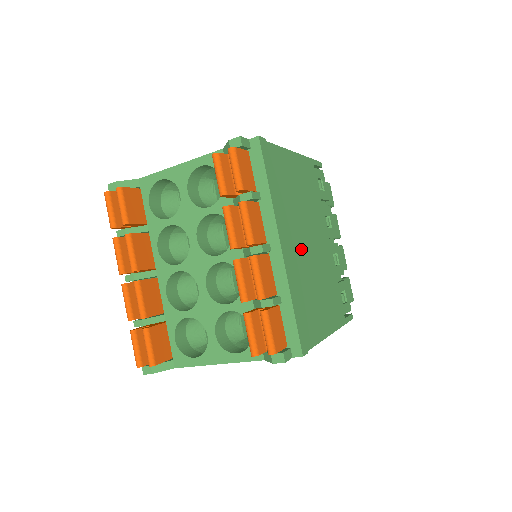
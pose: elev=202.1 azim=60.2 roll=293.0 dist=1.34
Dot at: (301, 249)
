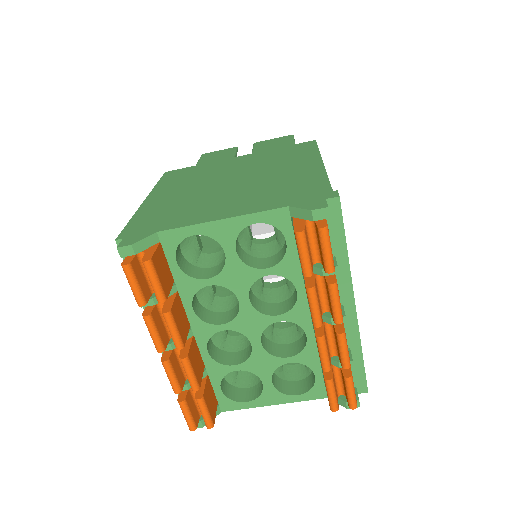
Dot at: occluded
